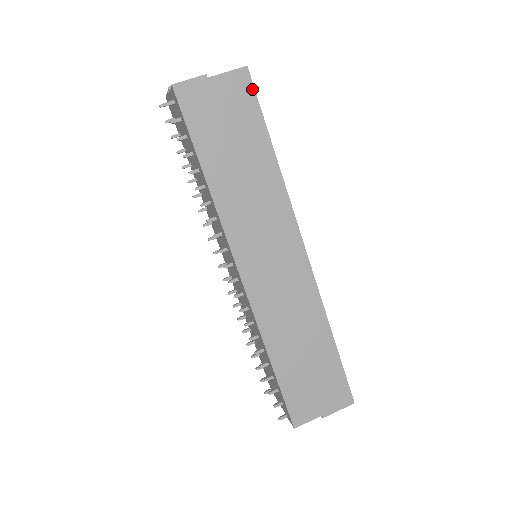
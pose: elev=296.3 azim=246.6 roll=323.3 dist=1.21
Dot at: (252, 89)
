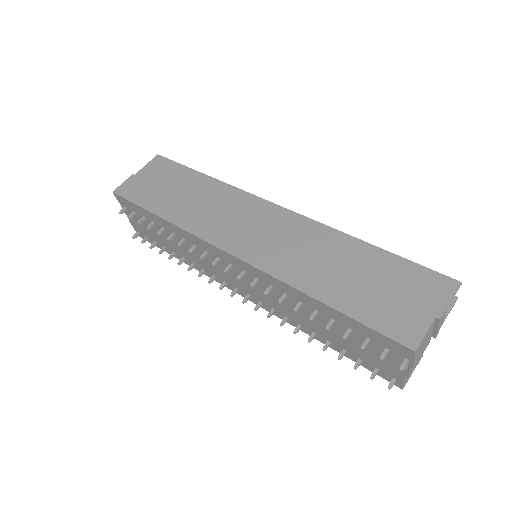
Dot at: (168, 161)
